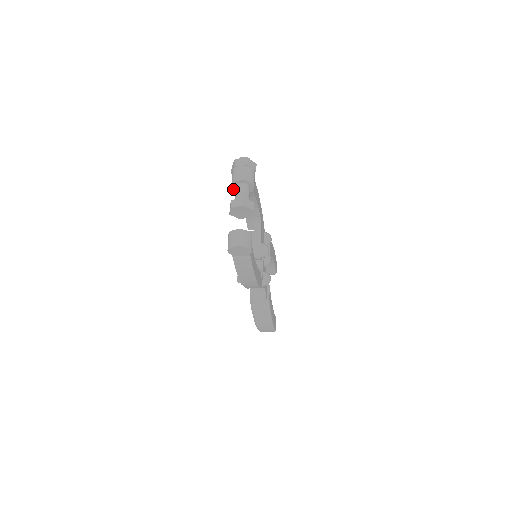
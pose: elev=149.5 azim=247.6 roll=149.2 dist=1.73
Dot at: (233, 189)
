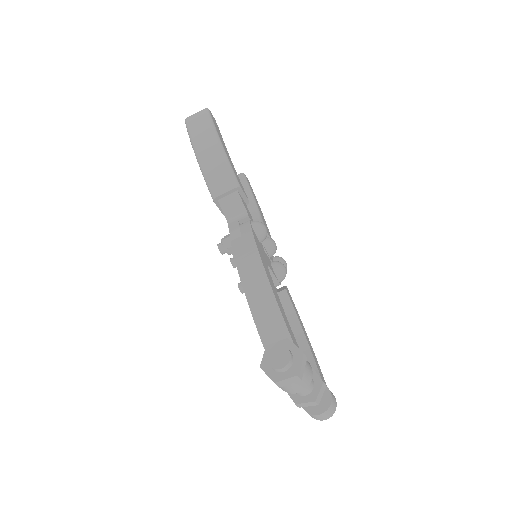
Dot at: occluded
